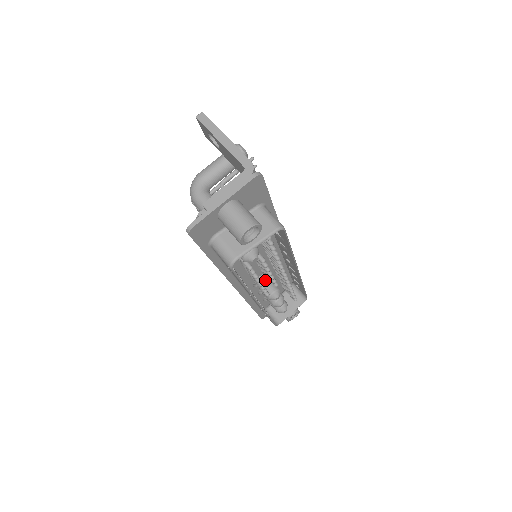
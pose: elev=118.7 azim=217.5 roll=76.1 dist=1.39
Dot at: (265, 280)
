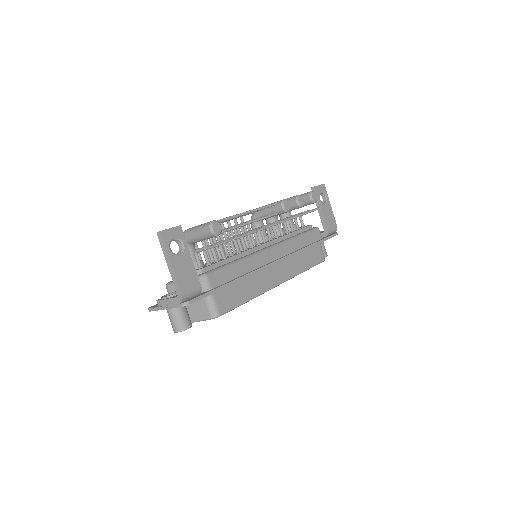
Dot at: occluded
